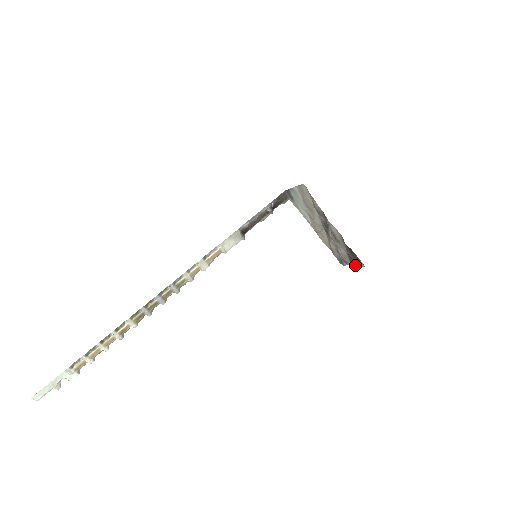
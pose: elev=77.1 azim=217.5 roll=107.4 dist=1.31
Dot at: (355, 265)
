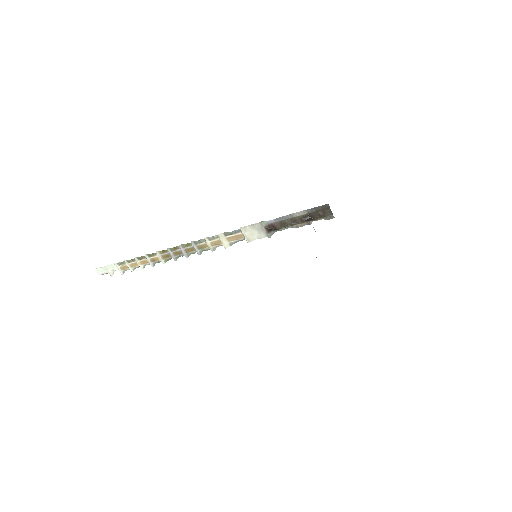
Dot at: occluded
